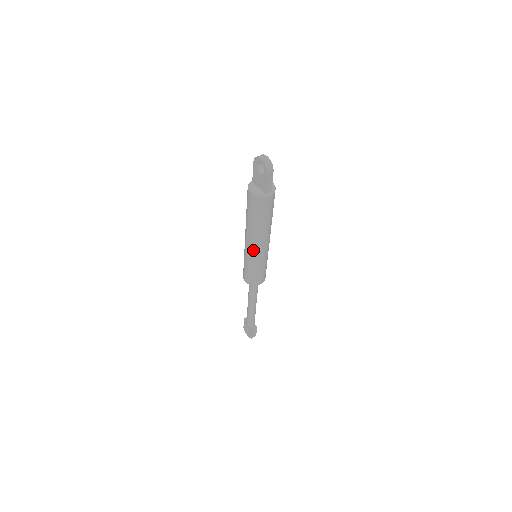
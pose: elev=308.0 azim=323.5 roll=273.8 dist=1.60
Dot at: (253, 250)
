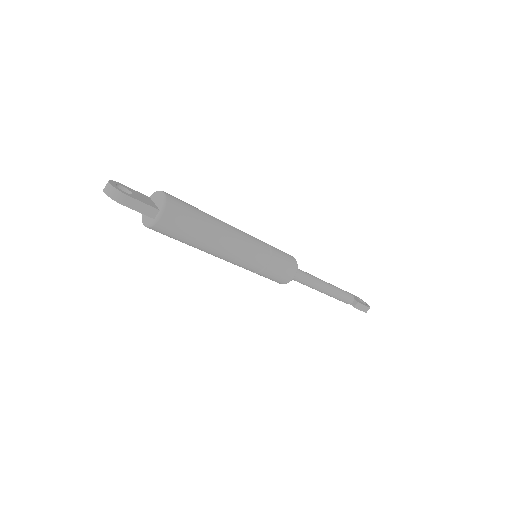
Dot at: (231, 262)
